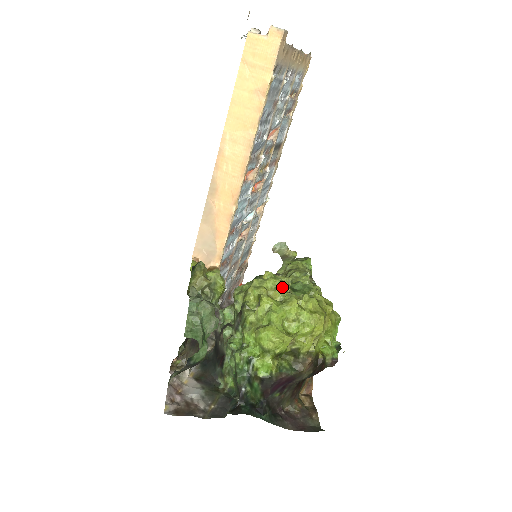
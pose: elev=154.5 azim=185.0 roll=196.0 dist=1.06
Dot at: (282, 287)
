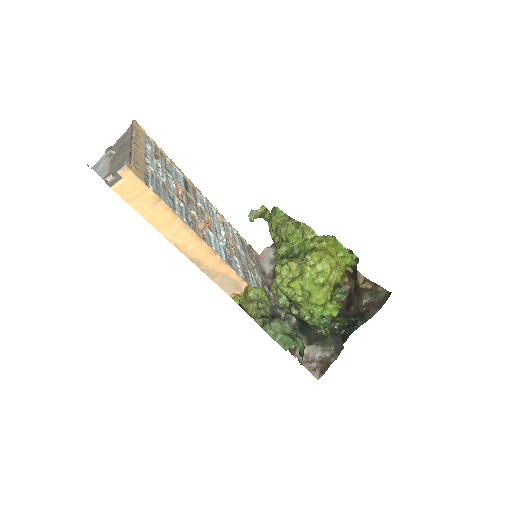
Dot at: (292, 267)
